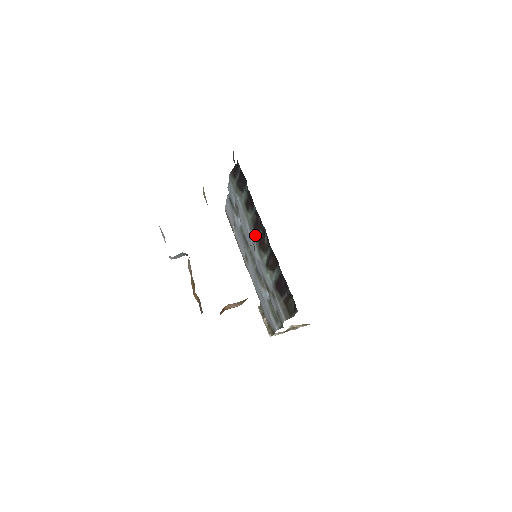
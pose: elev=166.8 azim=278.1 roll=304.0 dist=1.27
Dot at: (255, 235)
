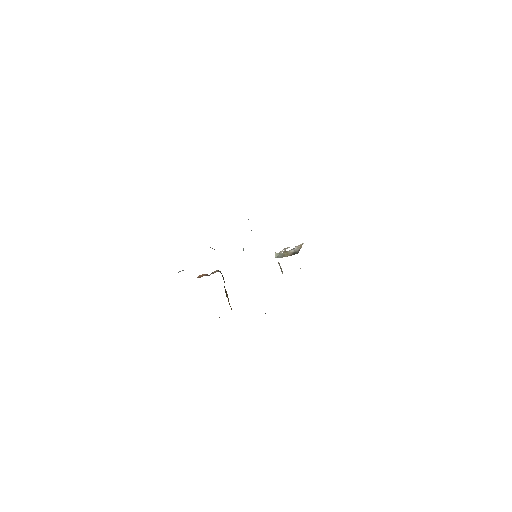
Dot at: occluded
